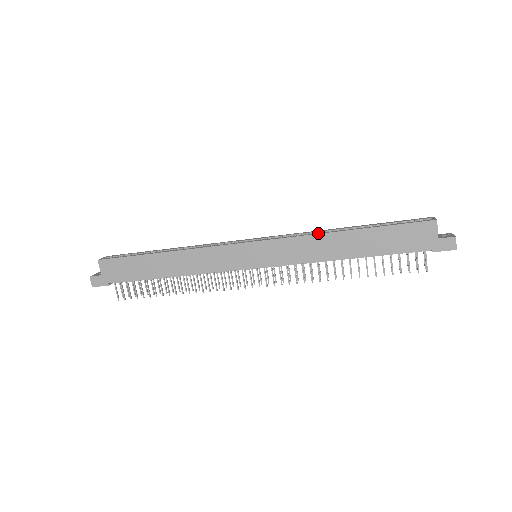
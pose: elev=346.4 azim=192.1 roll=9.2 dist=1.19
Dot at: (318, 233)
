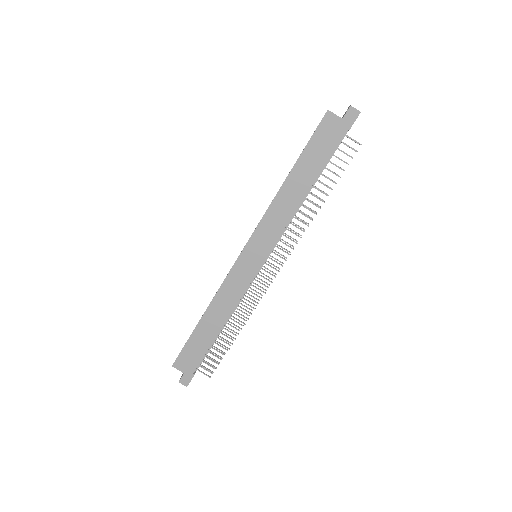
Dot at: (273, 200)
